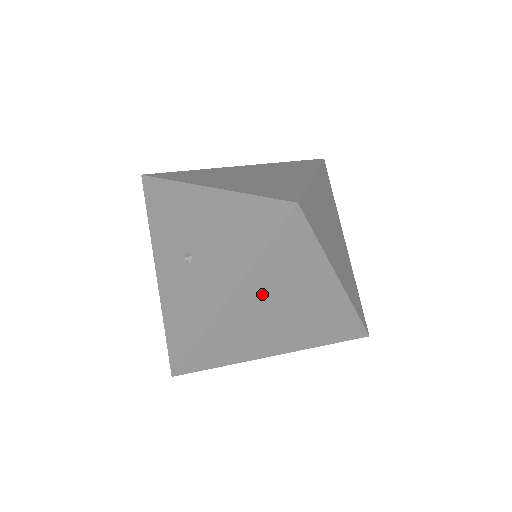
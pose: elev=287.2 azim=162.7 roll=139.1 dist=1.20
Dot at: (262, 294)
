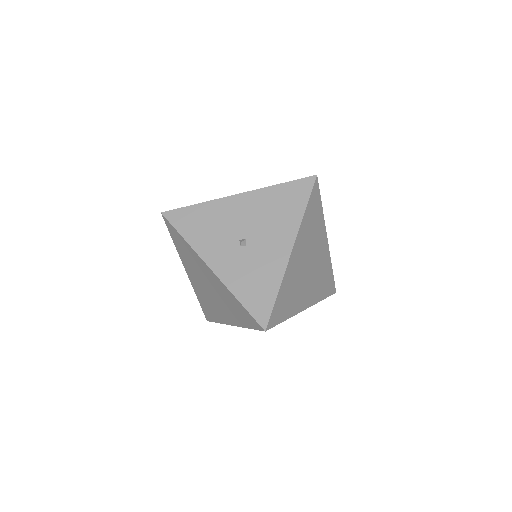
Dot at: (304, 246)
